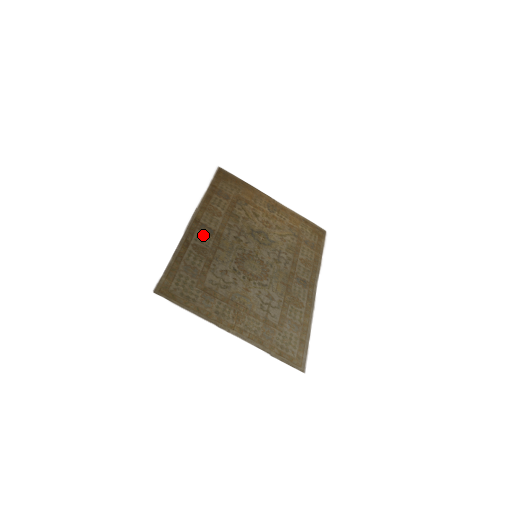
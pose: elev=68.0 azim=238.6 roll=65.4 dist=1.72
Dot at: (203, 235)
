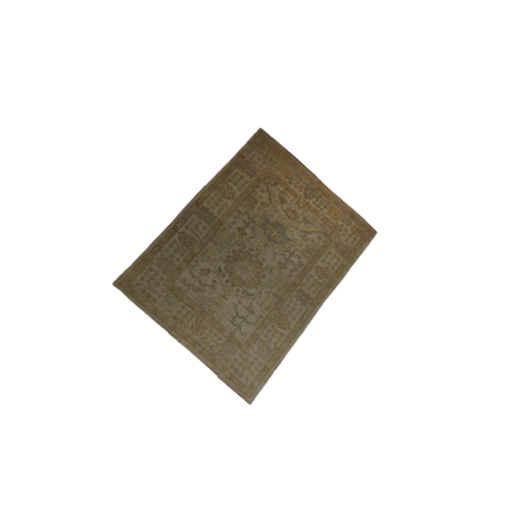
Dot at: (198, 222)
